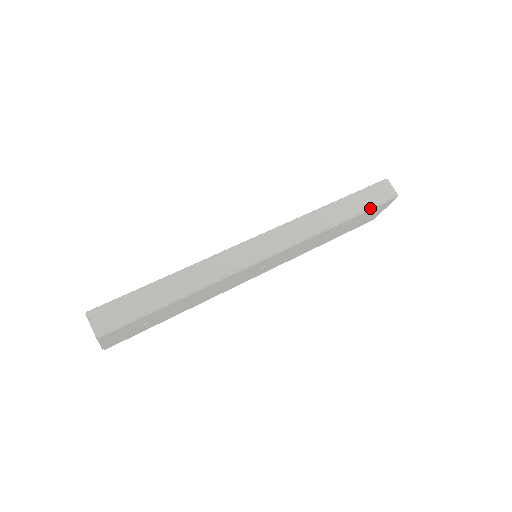
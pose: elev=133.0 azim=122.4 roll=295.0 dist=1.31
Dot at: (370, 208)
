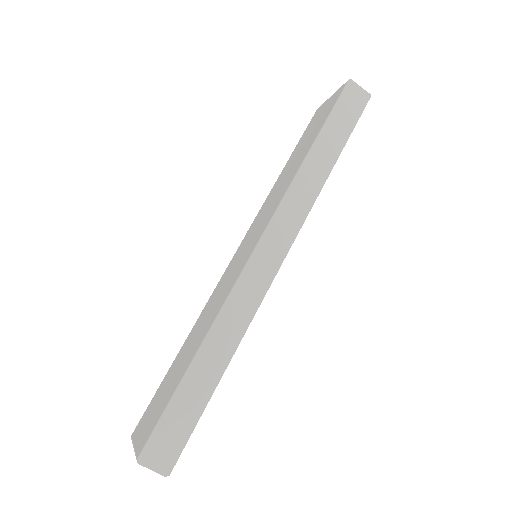
Dot at: (351, 130)
